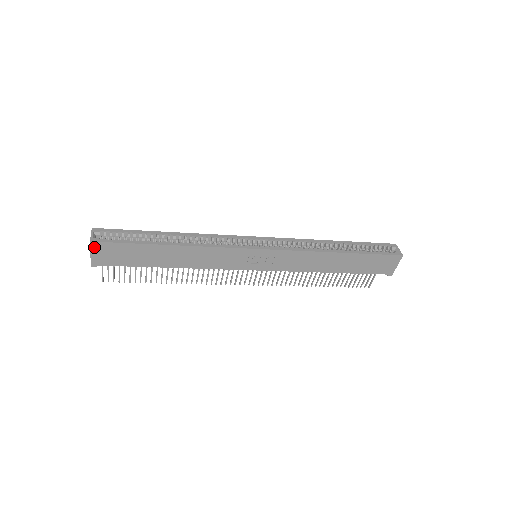
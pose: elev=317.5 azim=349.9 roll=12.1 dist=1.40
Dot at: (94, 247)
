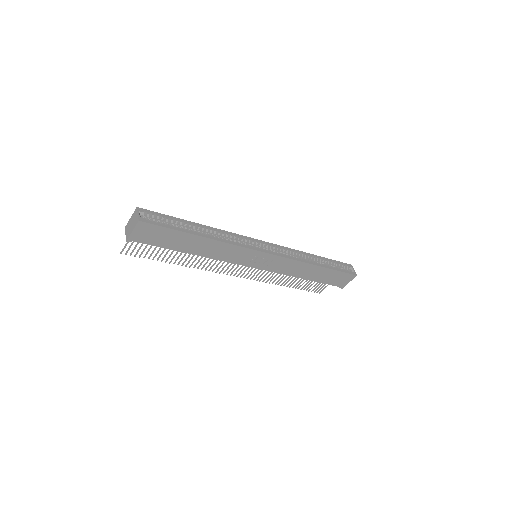
Dot at: (139, 226)
